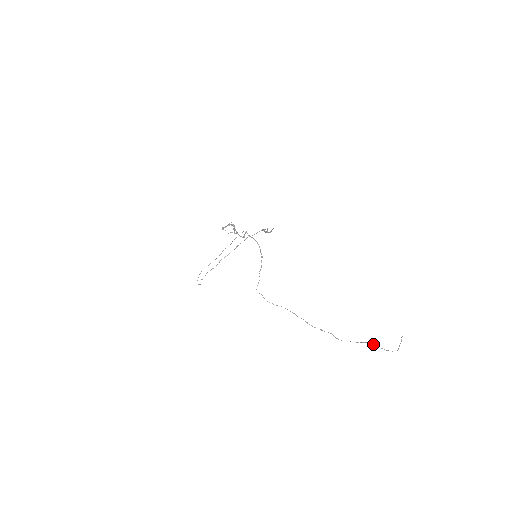
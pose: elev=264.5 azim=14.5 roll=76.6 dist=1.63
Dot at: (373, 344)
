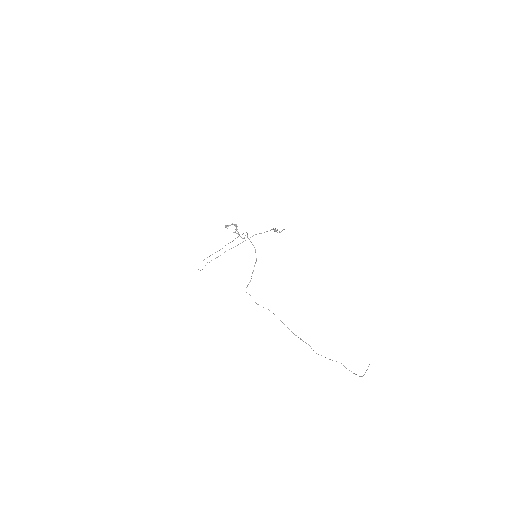
Dot at: occluded
